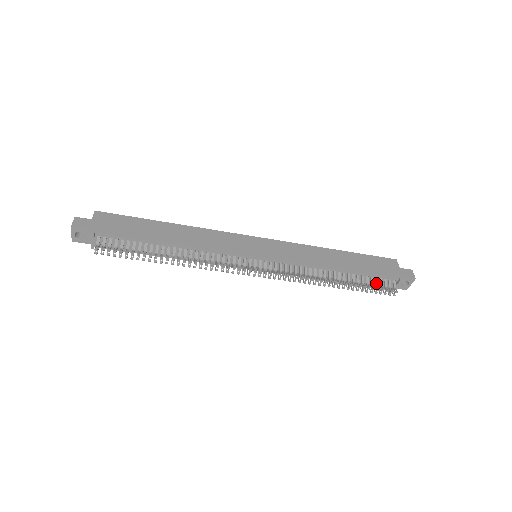
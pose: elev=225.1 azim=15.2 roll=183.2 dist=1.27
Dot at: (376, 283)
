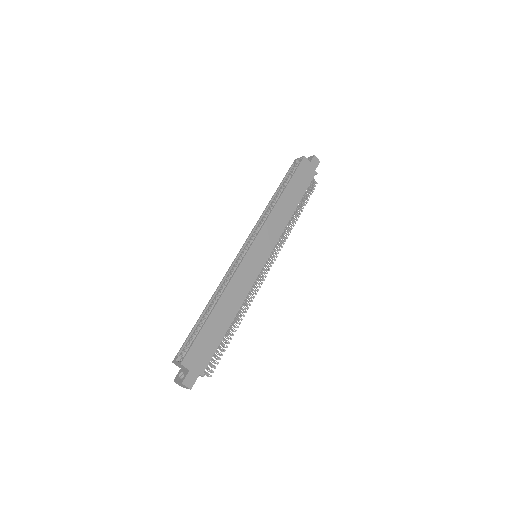
Dot at: (308, 191)
